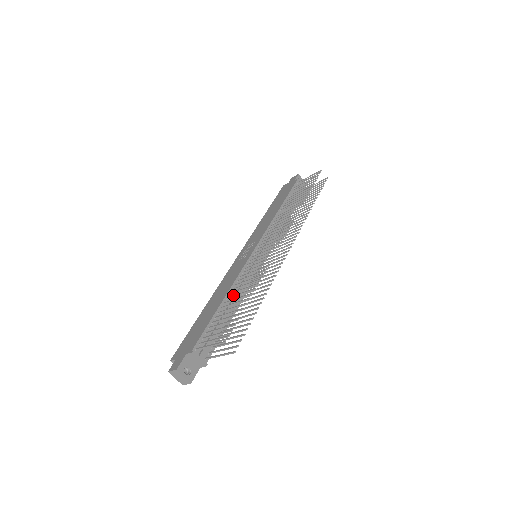
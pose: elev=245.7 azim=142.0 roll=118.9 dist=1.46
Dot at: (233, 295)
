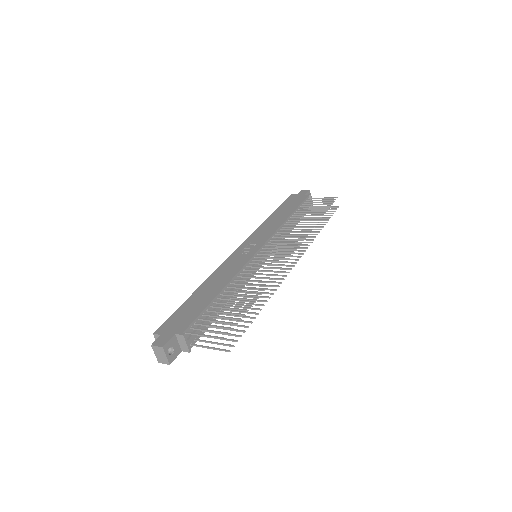
Dot at: (230, 289)
